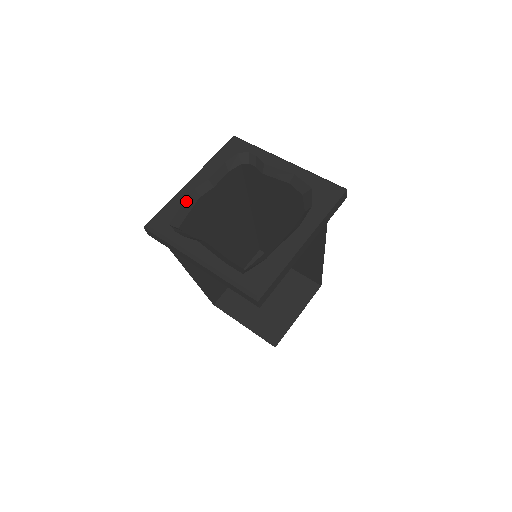
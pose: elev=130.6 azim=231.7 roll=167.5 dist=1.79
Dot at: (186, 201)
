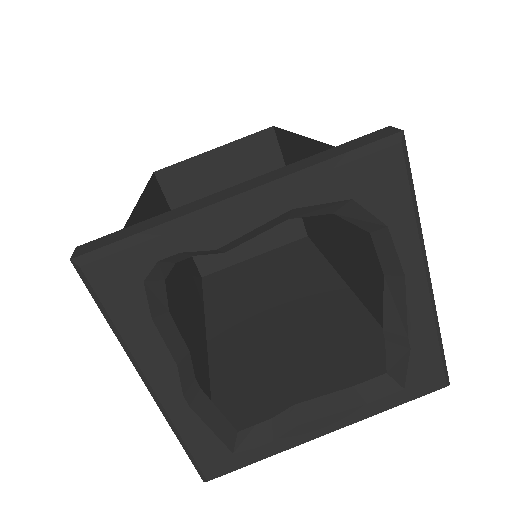
Dot at: (200, 415)
